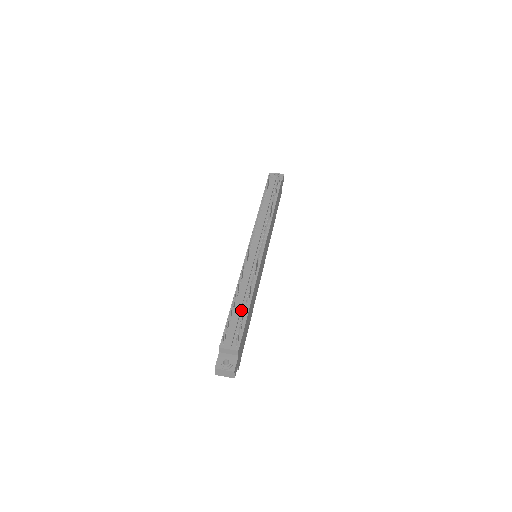
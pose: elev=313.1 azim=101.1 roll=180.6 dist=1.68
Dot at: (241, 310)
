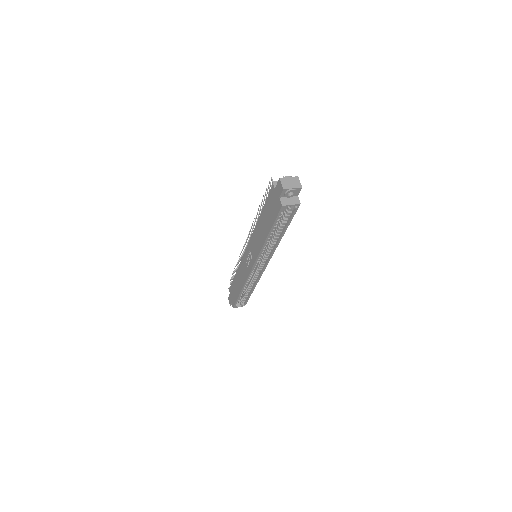
Dot at: occluded
